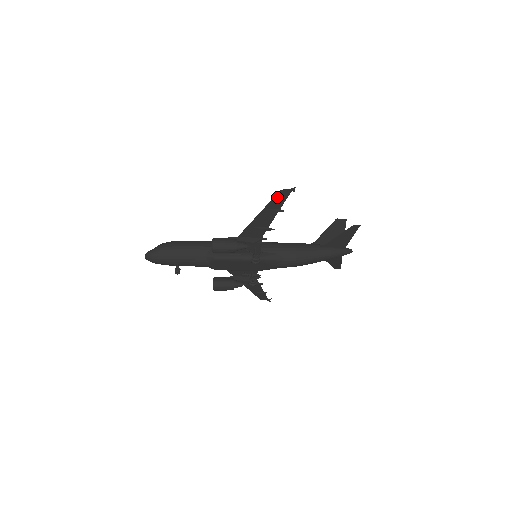
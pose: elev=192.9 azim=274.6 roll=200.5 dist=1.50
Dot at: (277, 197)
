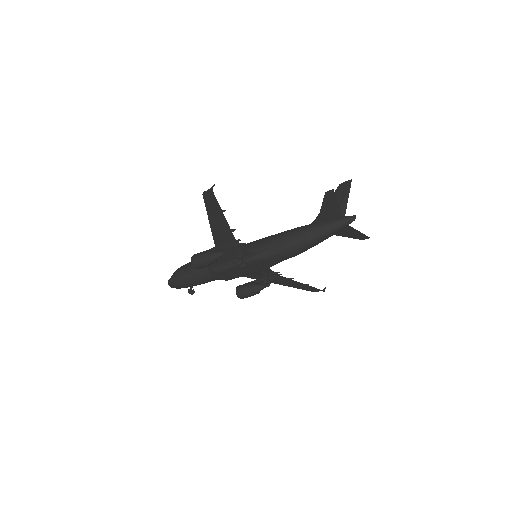
Dot at: (207, 200)
